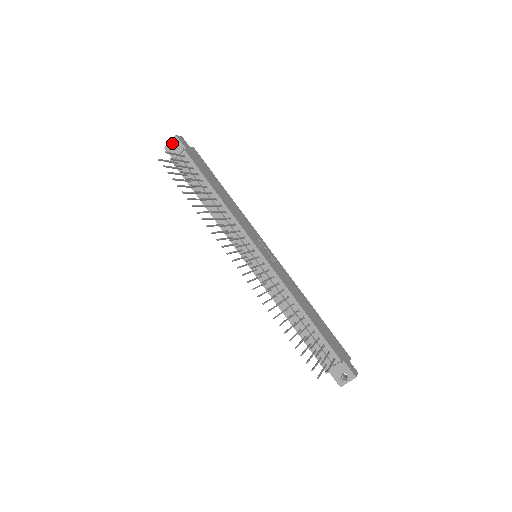
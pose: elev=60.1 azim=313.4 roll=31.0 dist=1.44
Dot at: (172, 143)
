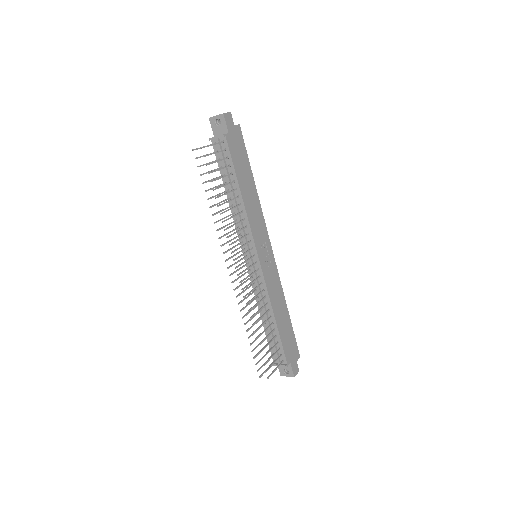
Dot at: (217, 118)
